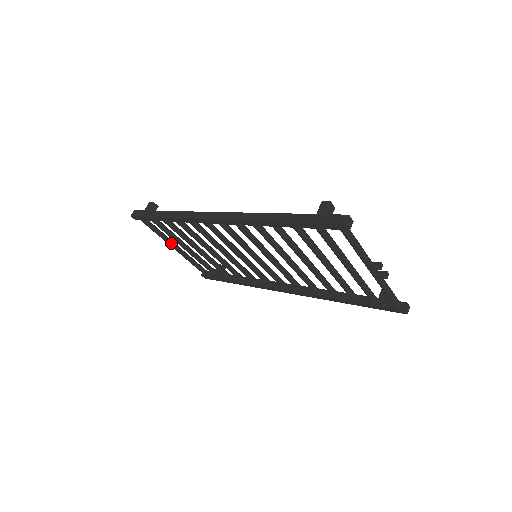
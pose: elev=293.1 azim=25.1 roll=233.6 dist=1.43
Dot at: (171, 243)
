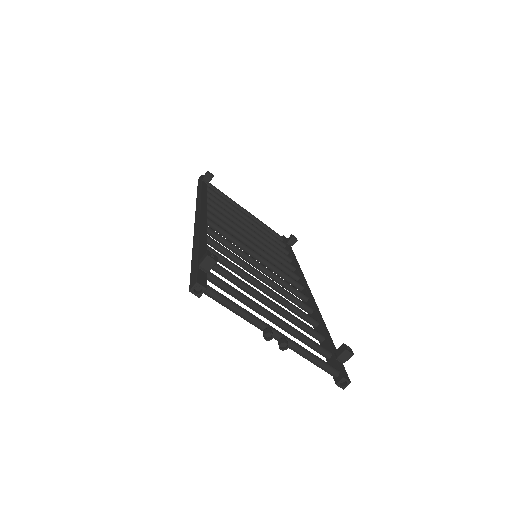
Dot at: (238, 208)
